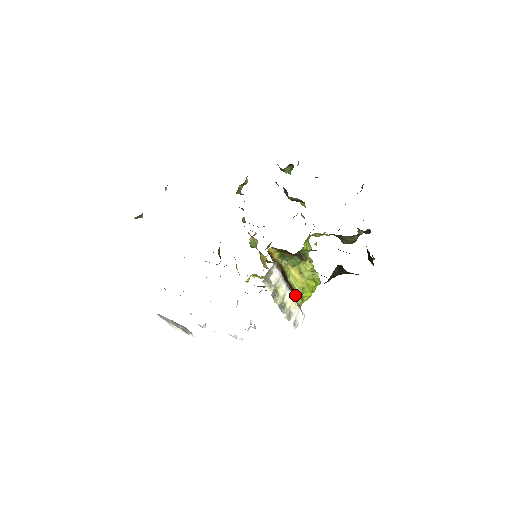
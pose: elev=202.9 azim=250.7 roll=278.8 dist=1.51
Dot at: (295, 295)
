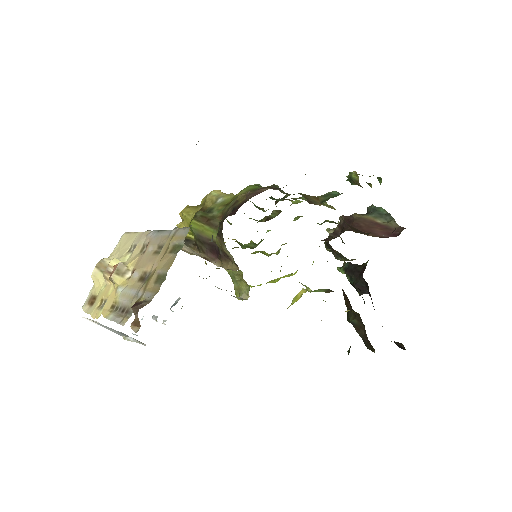
Dot at: occluded
